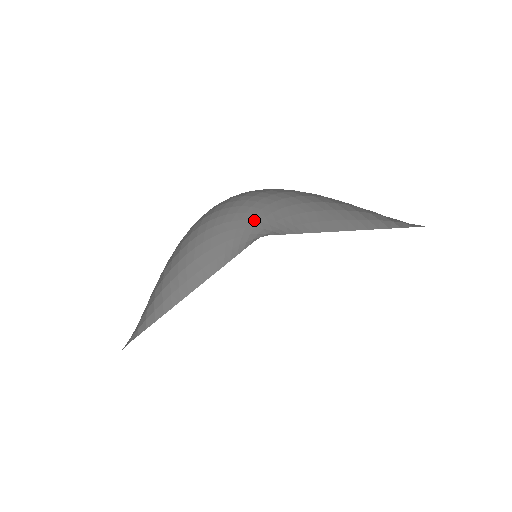
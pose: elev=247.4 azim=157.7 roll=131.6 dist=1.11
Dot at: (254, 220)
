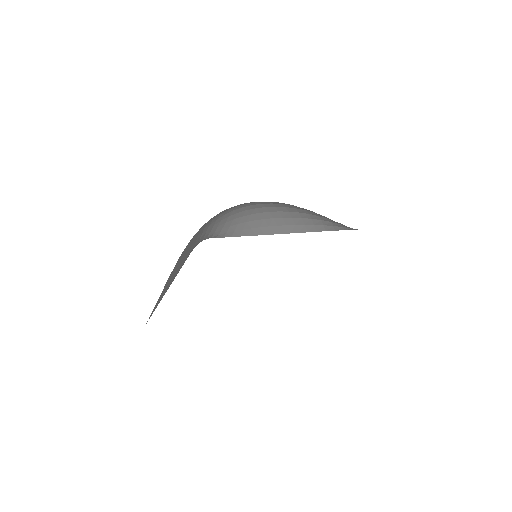
Dot at: (215, 226)
